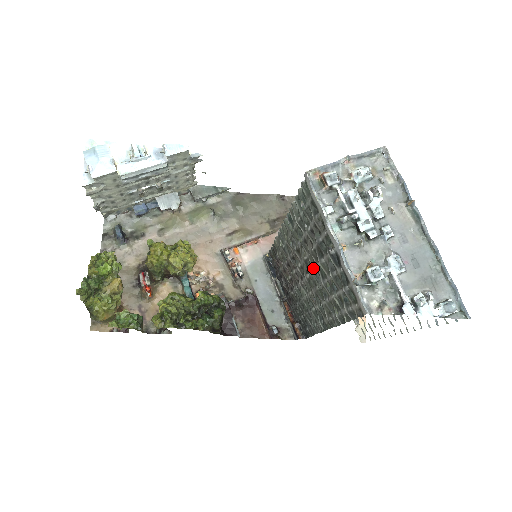
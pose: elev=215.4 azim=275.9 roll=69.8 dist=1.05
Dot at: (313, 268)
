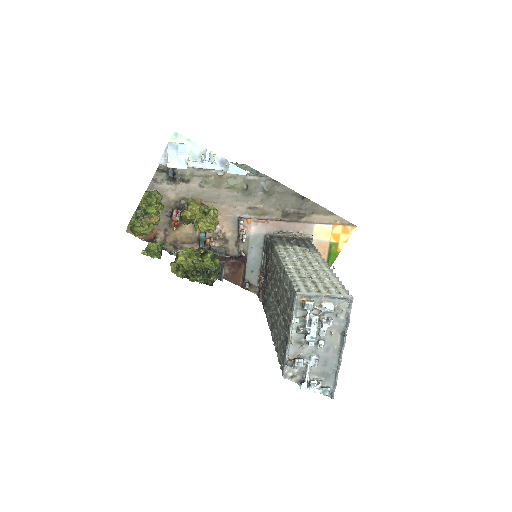
Dot at: (279, 311)
